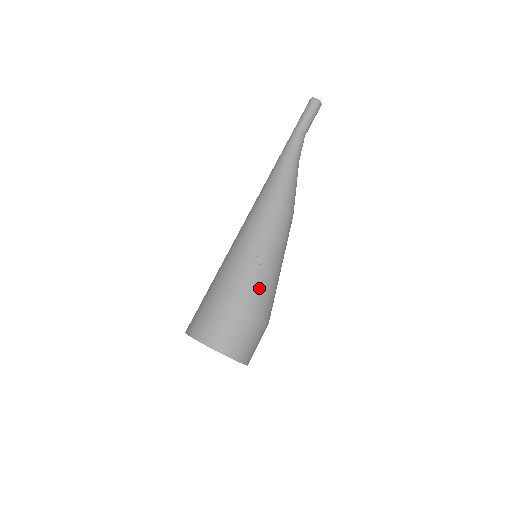
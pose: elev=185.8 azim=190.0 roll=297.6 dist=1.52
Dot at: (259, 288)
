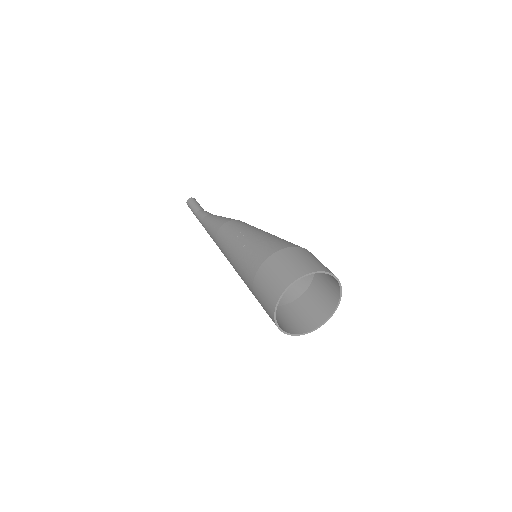
Dot at: (263, 244)
